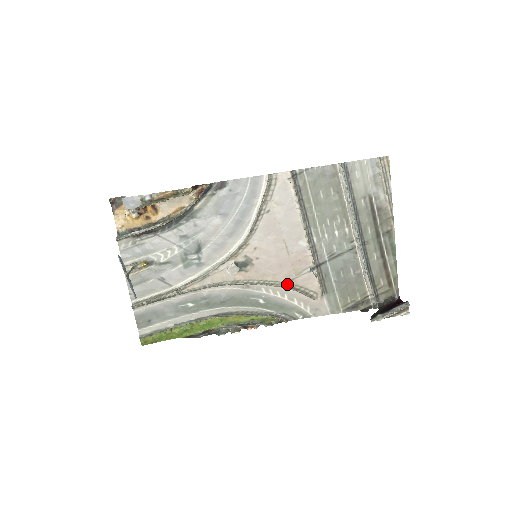
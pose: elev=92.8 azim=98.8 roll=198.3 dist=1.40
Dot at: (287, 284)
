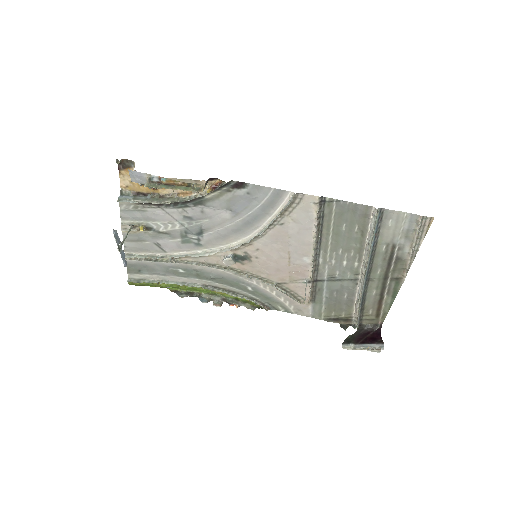
Dot at: (279, 285)
